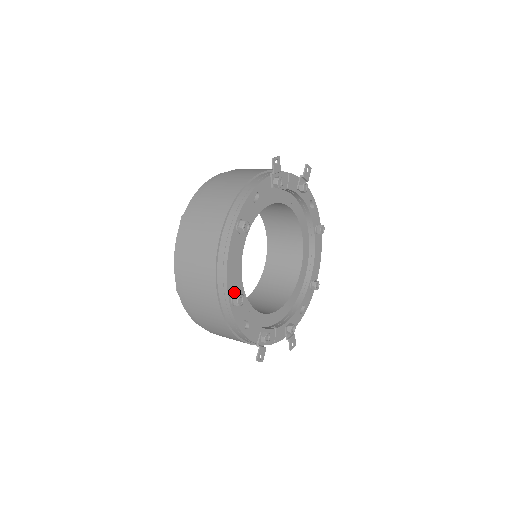
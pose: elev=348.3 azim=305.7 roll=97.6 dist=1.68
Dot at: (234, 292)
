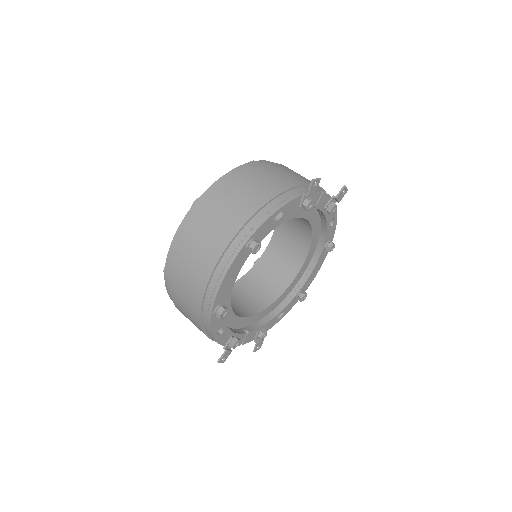
Dot at: (220, 303)
